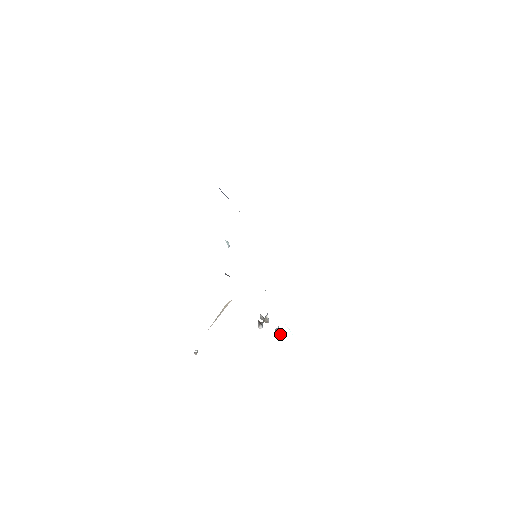
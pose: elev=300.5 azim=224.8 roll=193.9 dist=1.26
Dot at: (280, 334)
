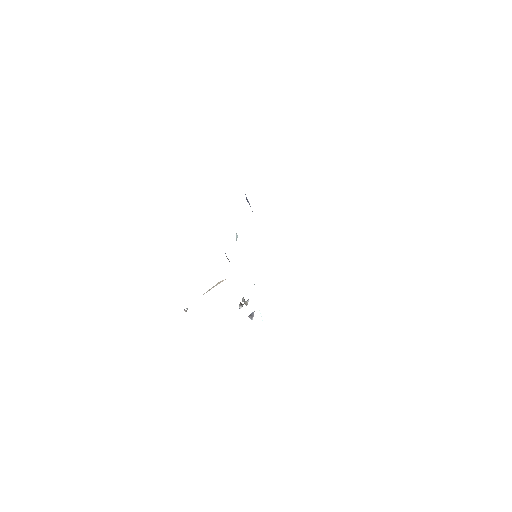
Dot at: occluded
